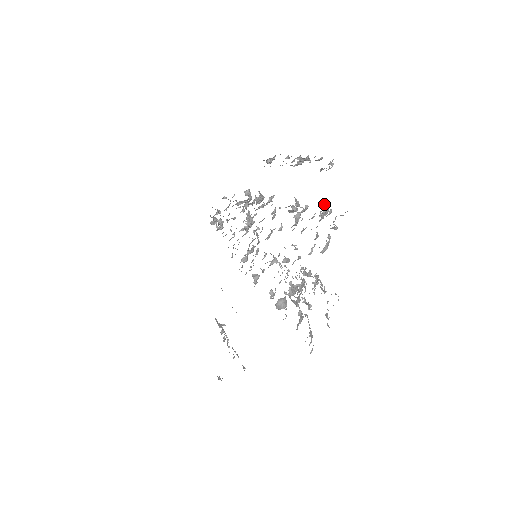
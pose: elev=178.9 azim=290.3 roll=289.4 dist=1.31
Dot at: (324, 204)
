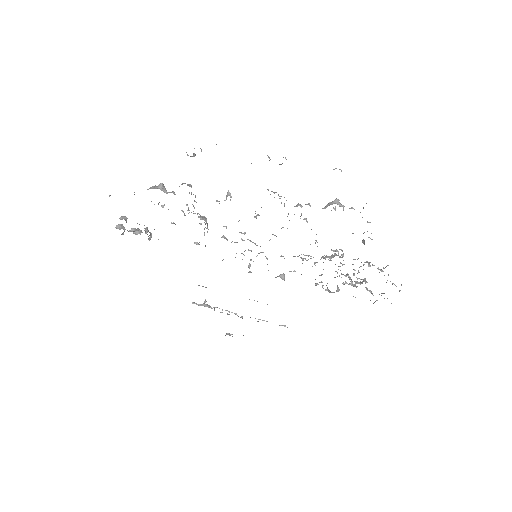
Dot at: (337, 202)
